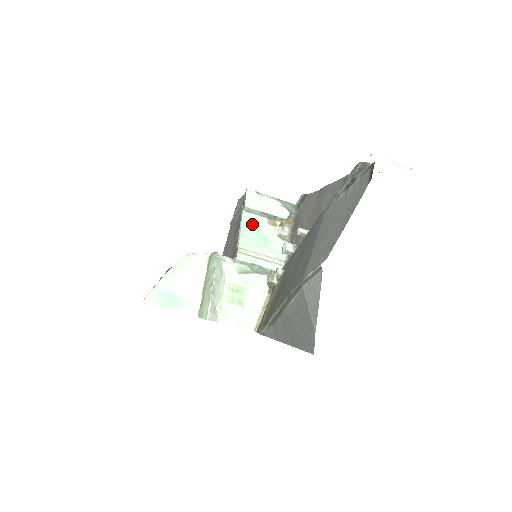
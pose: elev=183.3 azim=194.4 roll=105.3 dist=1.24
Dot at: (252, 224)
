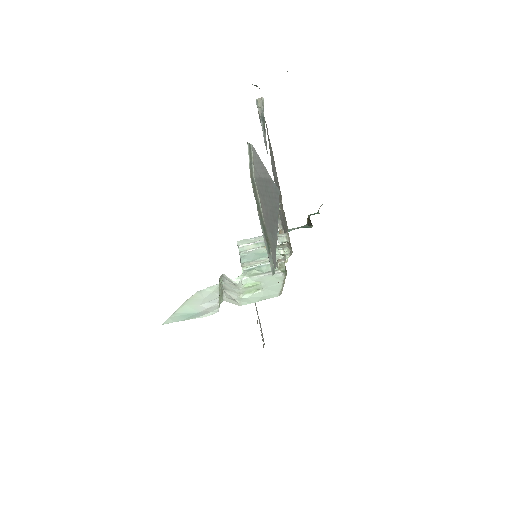
Dot at: (250, 253)
